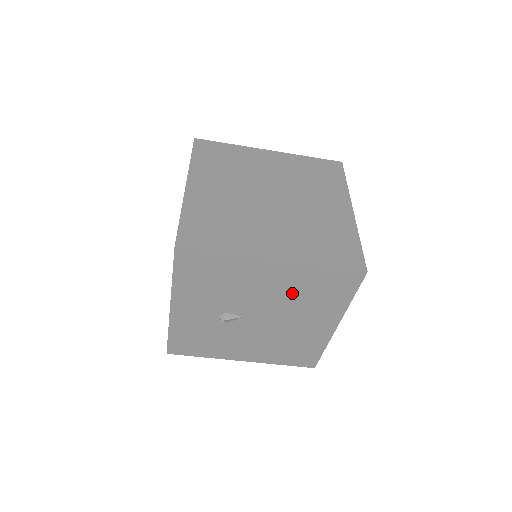
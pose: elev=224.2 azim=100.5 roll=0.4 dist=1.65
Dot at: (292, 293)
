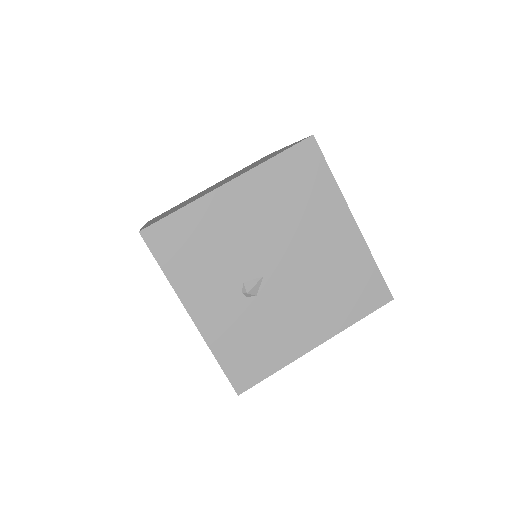
Dot at: (277, 210)
